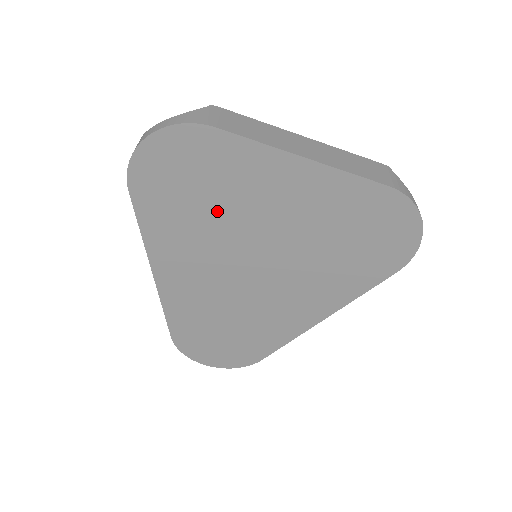
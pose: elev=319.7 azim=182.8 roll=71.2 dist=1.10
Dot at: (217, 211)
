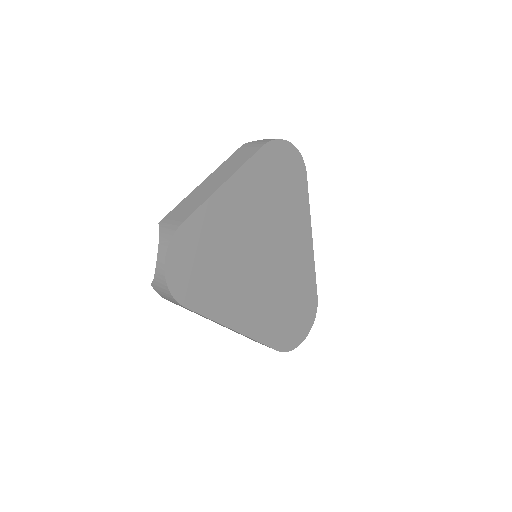
Dot at: (224, 258)
